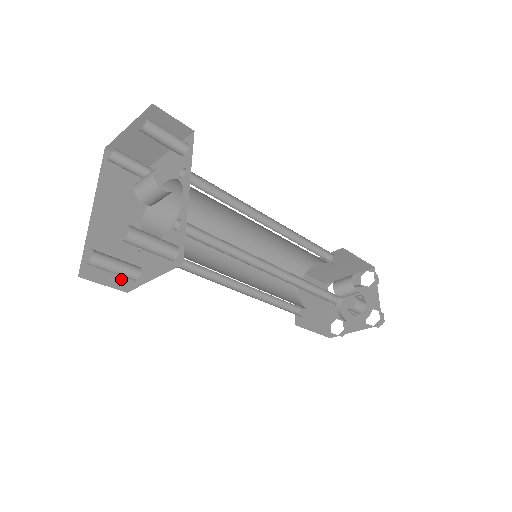
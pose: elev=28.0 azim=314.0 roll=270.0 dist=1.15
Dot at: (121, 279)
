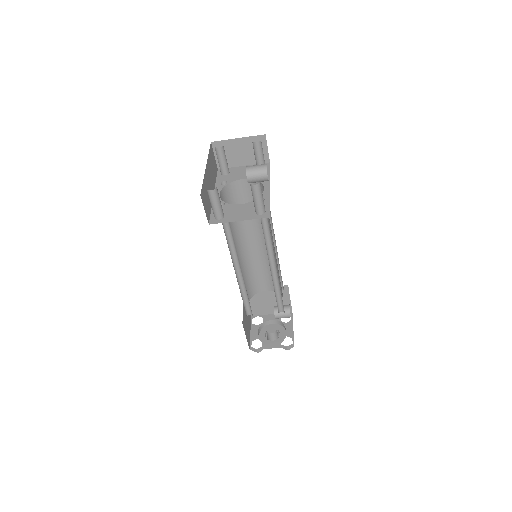
Dot at: (208, 215)
